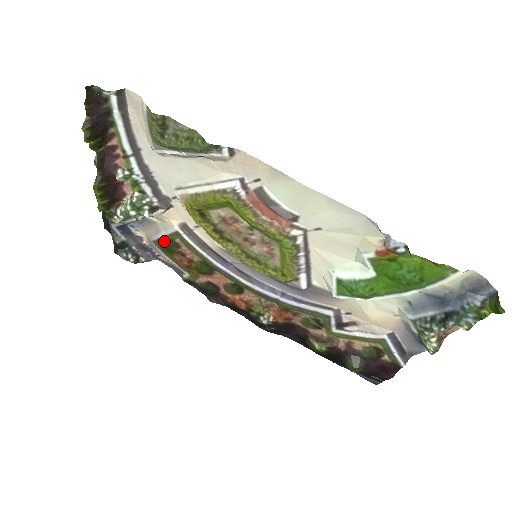
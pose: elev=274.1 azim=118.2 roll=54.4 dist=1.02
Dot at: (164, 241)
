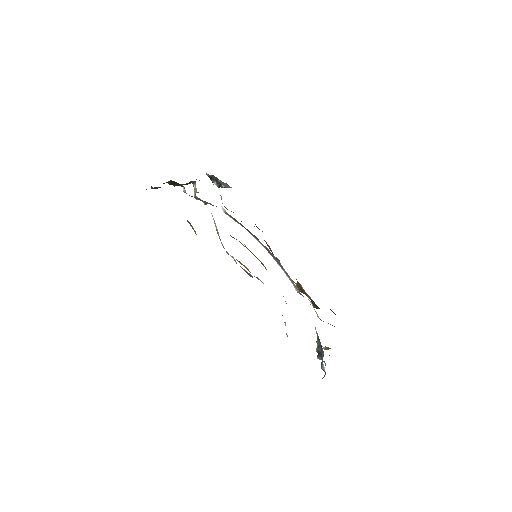
Dot at: occluded
